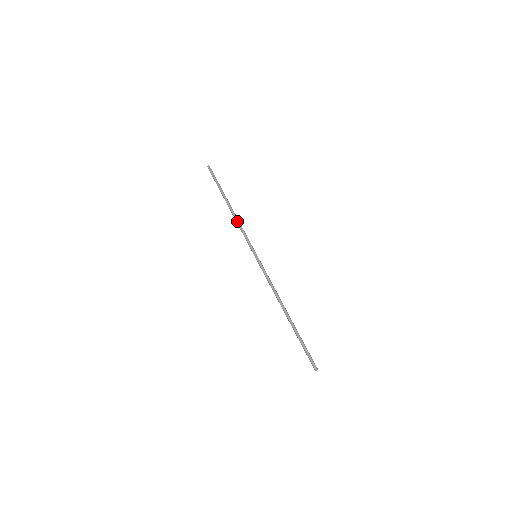
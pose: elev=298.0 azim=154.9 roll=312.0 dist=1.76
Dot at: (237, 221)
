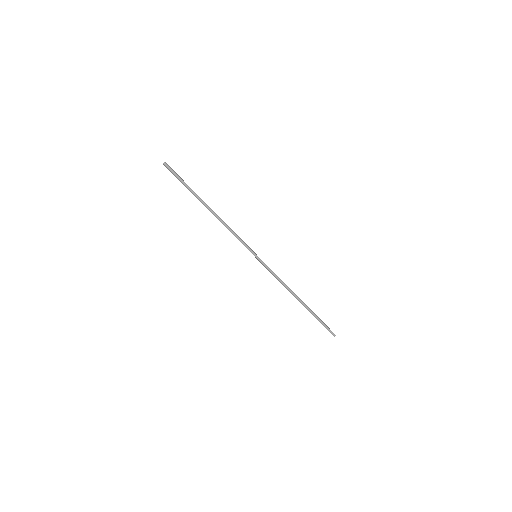
Dot at: occluded
